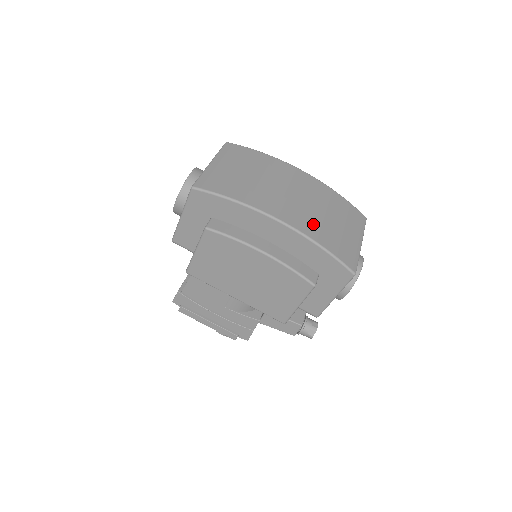
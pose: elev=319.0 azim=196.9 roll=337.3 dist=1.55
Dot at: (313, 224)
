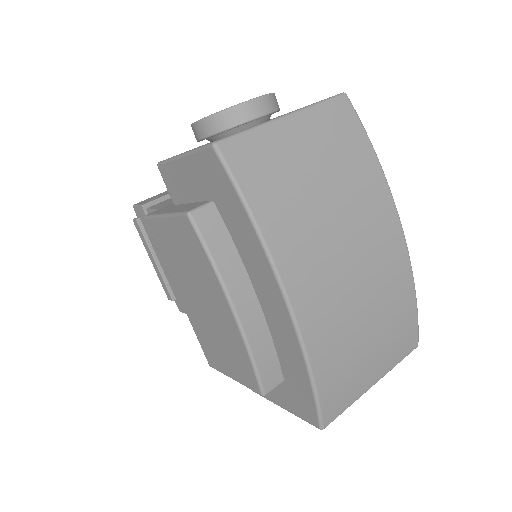
Dot at: (333, 333)
